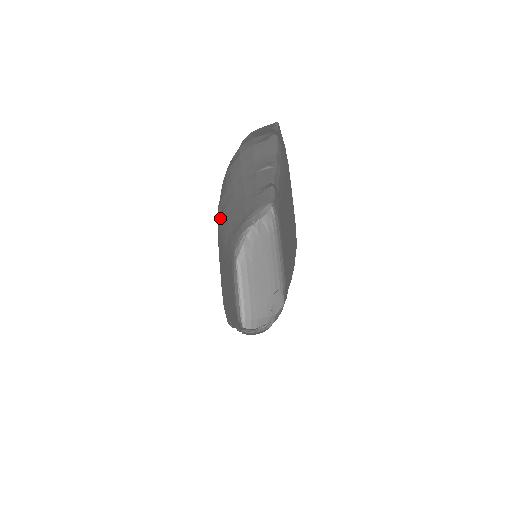
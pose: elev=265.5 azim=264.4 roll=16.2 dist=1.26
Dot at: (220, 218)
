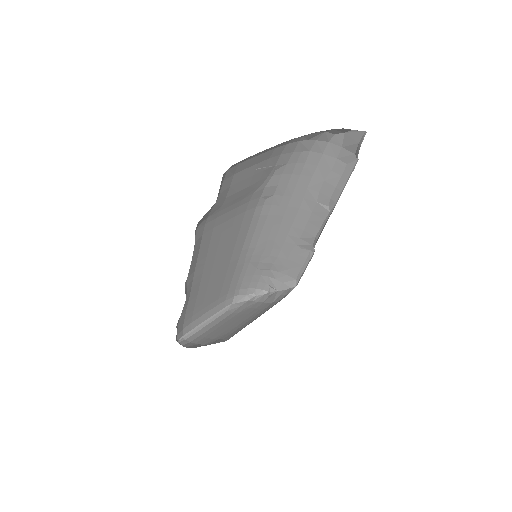
Dot at: (267, 193)
